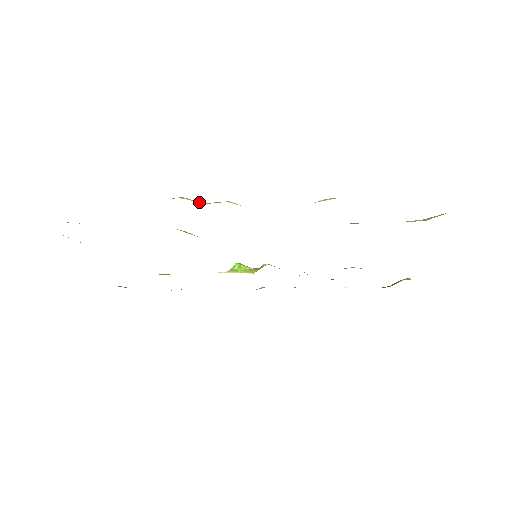
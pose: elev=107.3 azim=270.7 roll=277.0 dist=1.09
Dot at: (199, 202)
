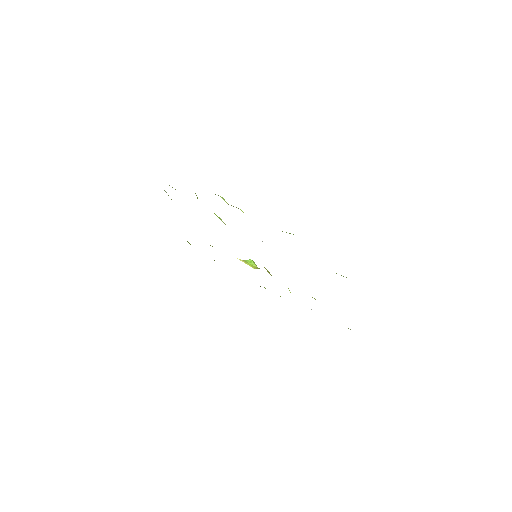
Dot at: occluded
